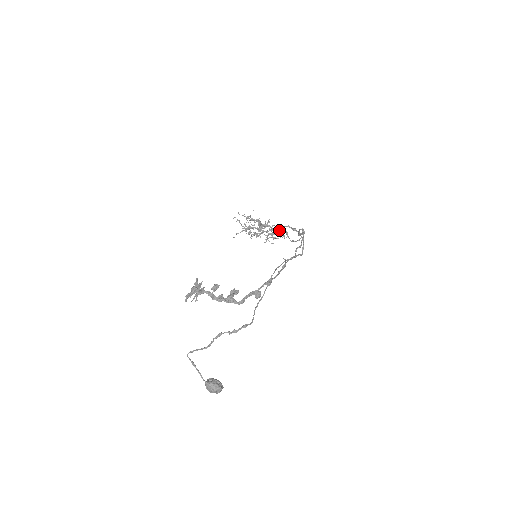
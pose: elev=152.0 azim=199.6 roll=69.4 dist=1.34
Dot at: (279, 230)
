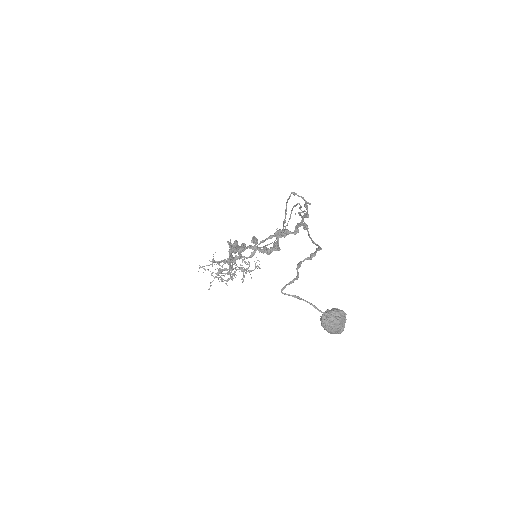
Dot at: (253, 254)
